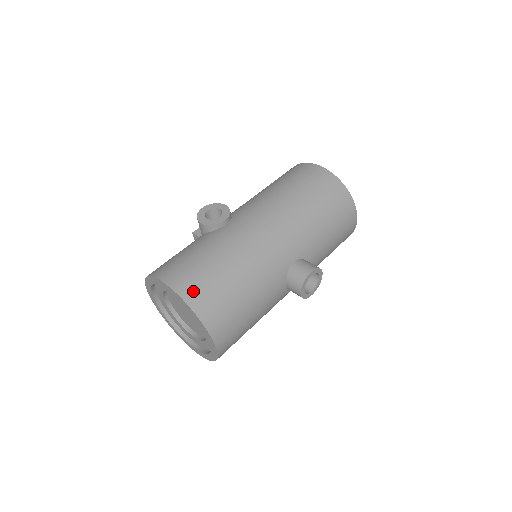
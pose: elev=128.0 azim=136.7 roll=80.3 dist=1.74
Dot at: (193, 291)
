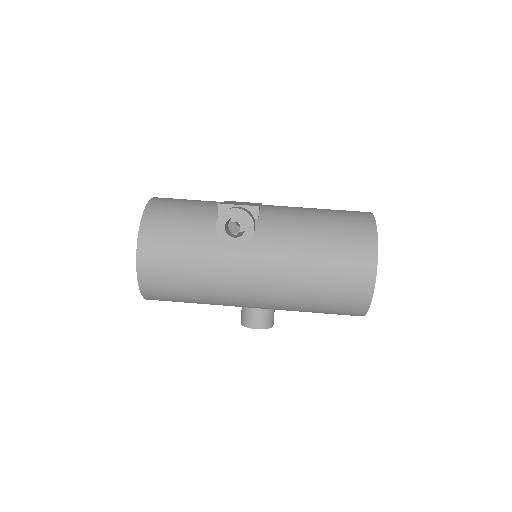
Dot at: (150, 280)
